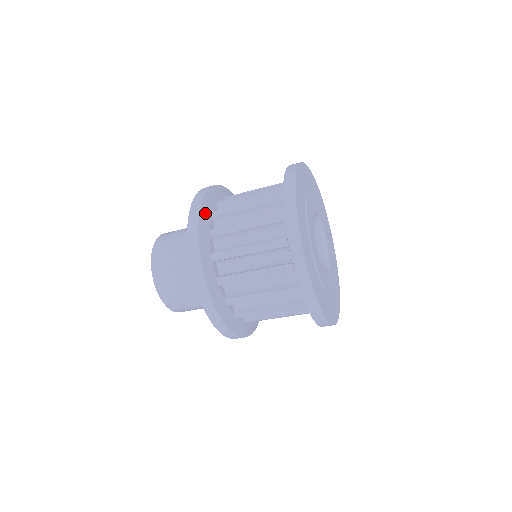
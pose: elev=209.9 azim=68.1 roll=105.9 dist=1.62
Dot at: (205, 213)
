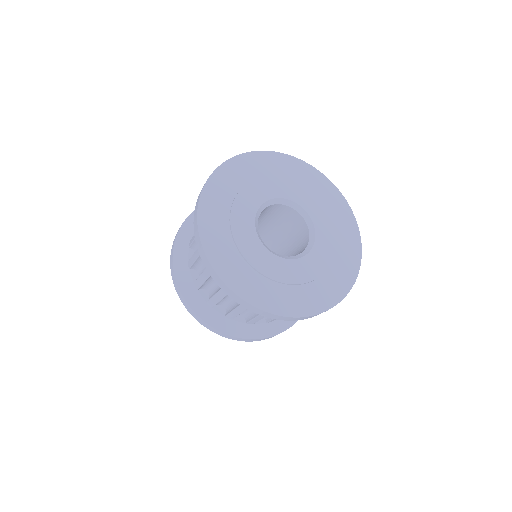
Dot at: (191, 296)
